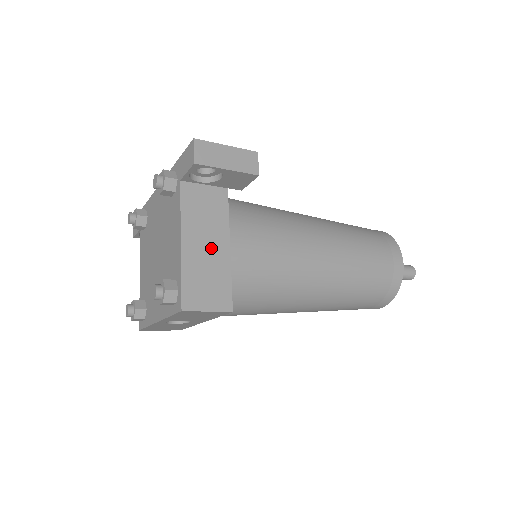
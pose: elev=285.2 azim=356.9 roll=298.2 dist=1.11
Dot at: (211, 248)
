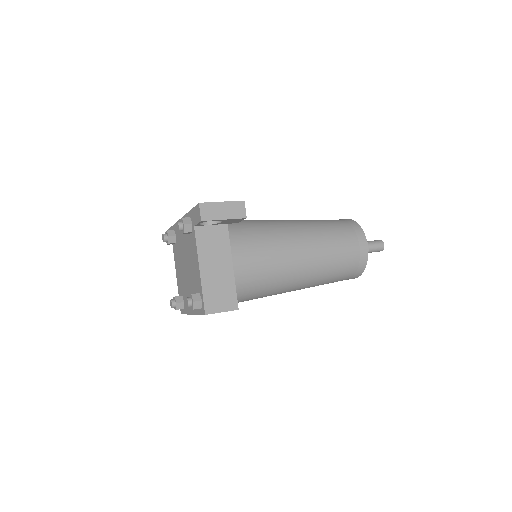
Dot at: (220, 269)
